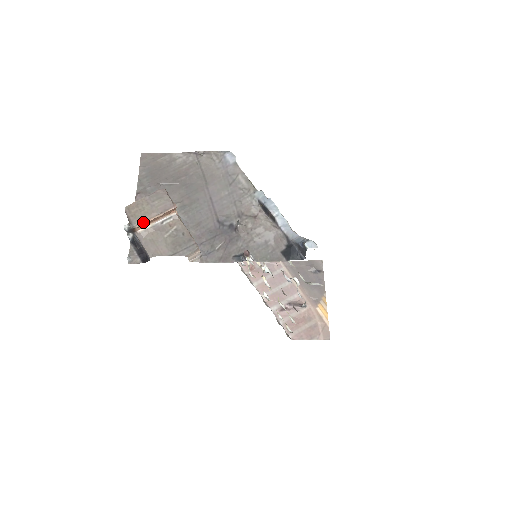
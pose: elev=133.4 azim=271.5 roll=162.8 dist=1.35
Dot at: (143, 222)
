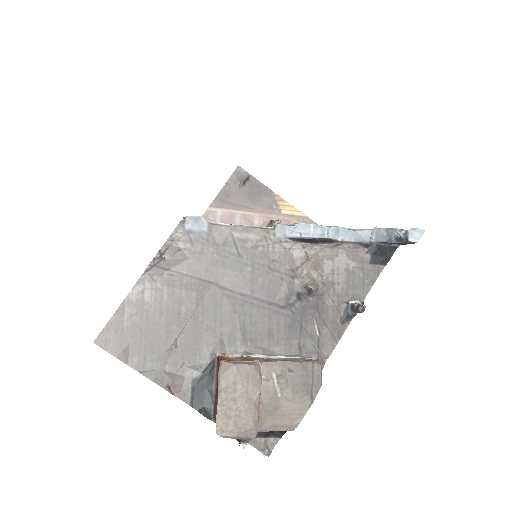
Dot at: (258, 422)
